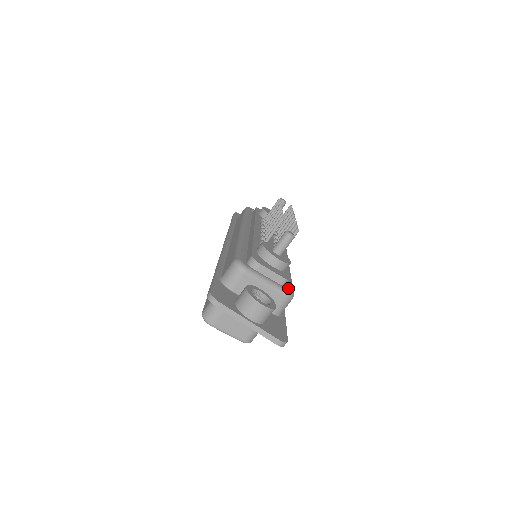
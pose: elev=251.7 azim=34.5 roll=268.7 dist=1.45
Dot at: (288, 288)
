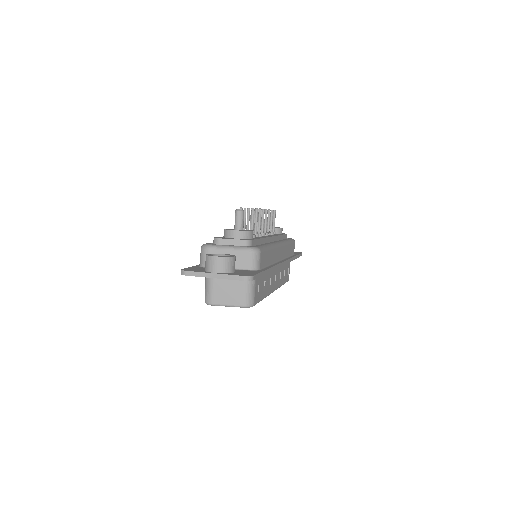
Dot at: (252, 246)
